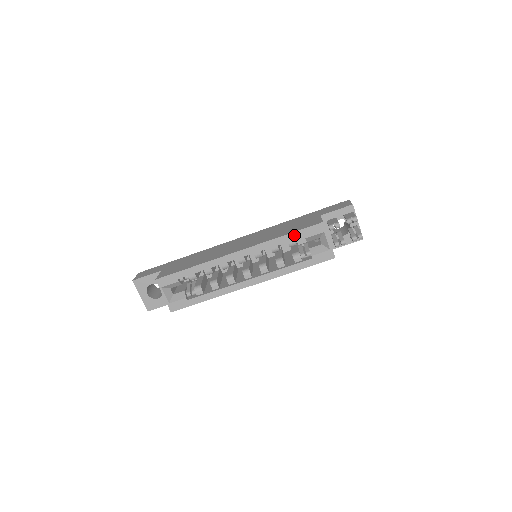
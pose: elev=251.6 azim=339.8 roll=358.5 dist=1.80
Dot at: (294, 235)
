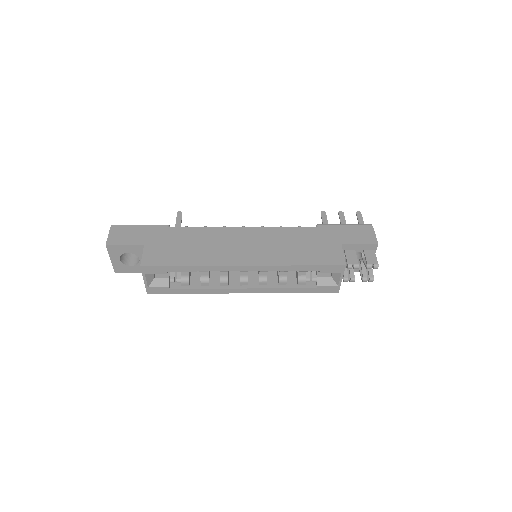
Dot at: (311, 267)
